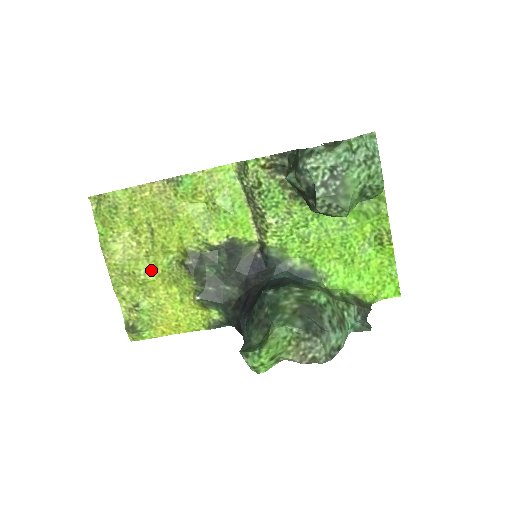
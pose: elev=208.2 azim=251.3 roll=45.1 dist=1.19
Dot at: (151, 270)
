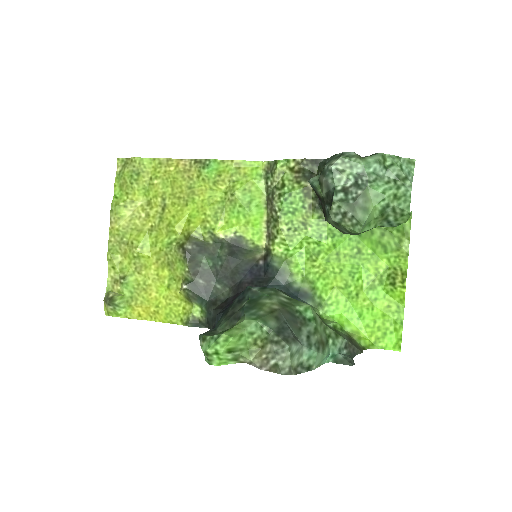
Dot at: (150, 246)
